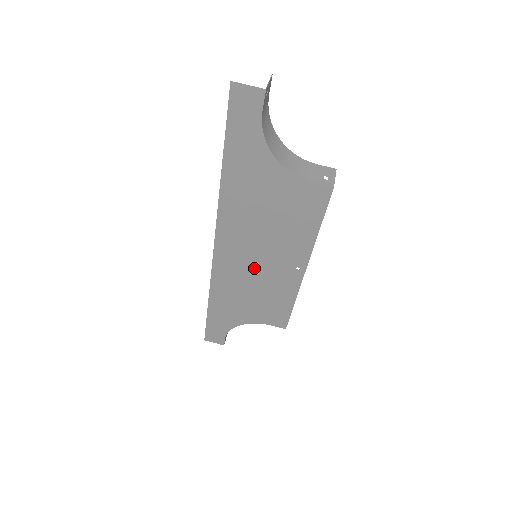
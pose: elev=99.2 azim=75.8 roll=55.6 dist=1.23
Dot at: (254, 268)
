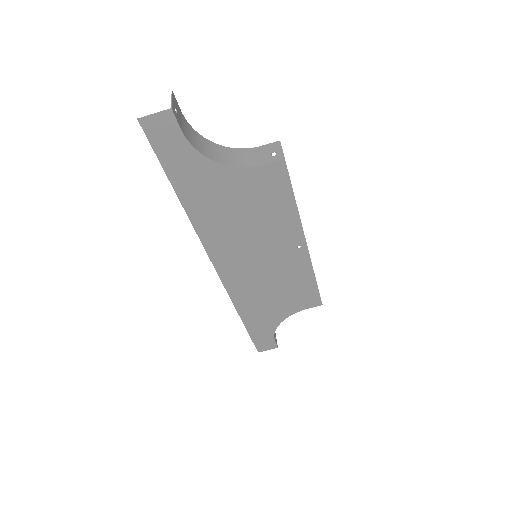
Dot at: (261, 267)
